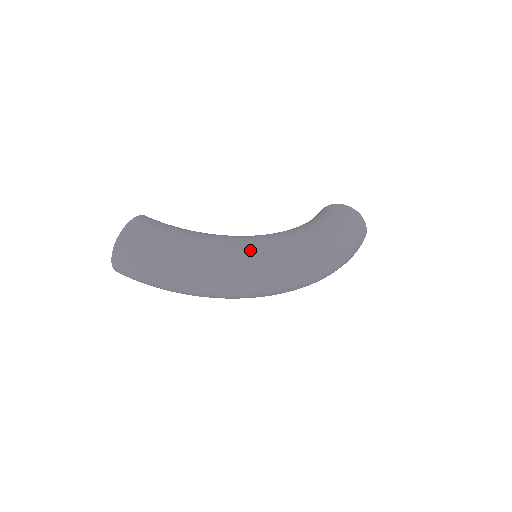
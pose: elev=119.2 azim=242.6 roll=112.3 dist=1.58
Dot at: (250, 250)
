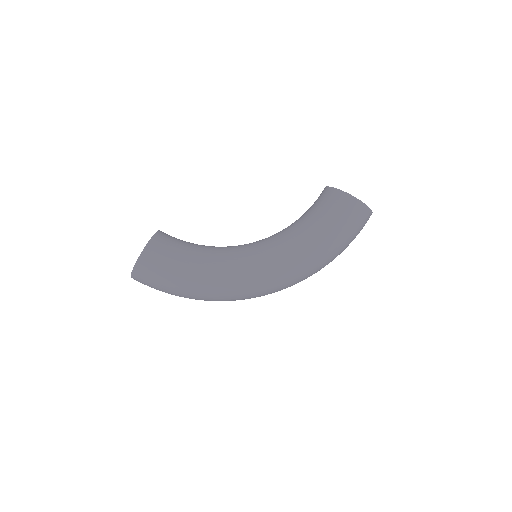
Dot at: (245, 281)
